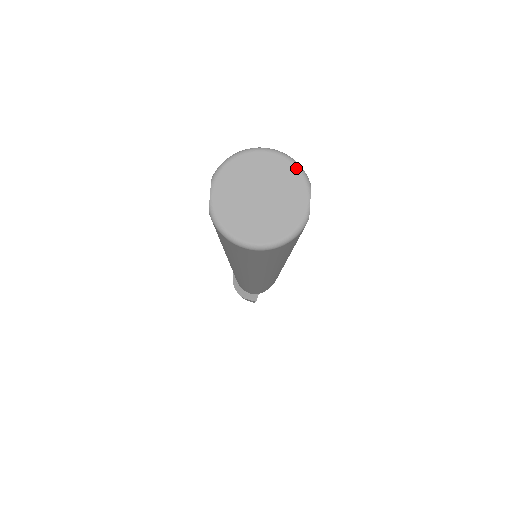
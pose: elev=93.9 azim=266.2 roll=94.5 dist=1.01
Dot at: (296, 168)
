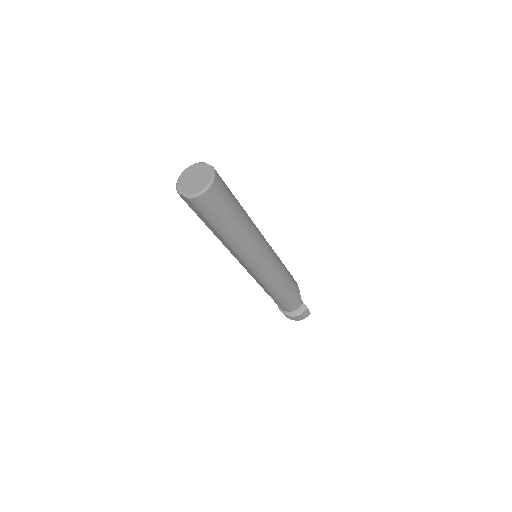
Dot at: (194, 165)
